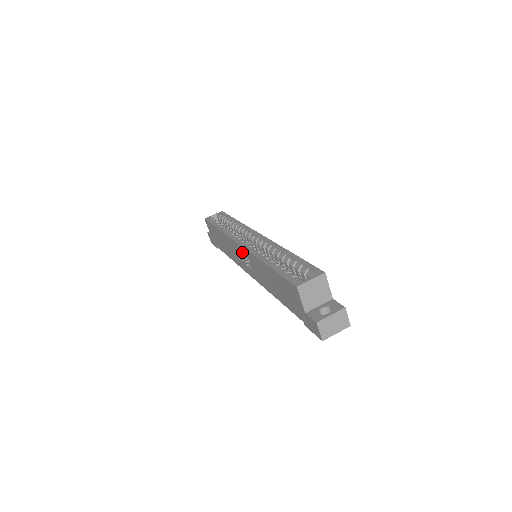
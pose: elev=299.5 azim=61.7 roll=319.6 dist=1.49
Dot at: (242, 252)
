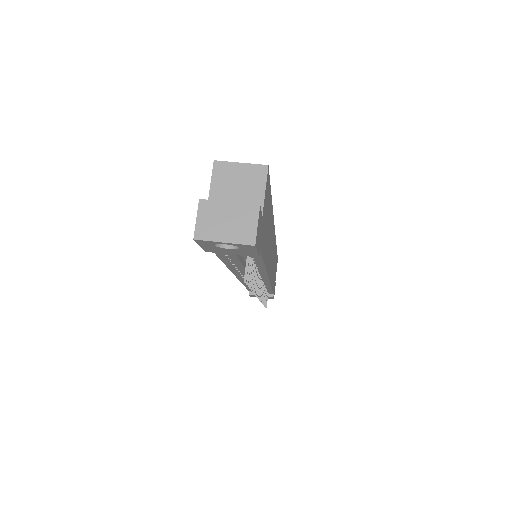
Dot at: occluded
